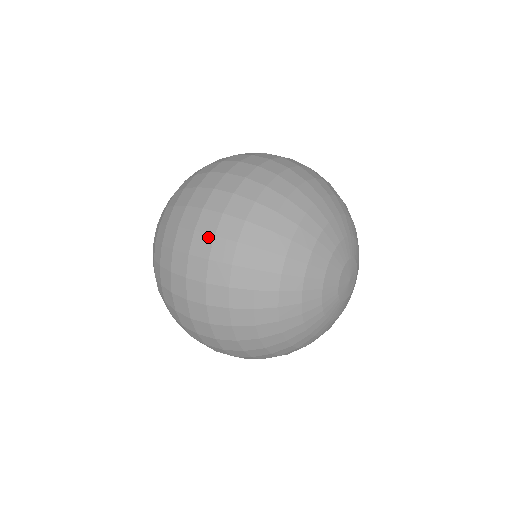
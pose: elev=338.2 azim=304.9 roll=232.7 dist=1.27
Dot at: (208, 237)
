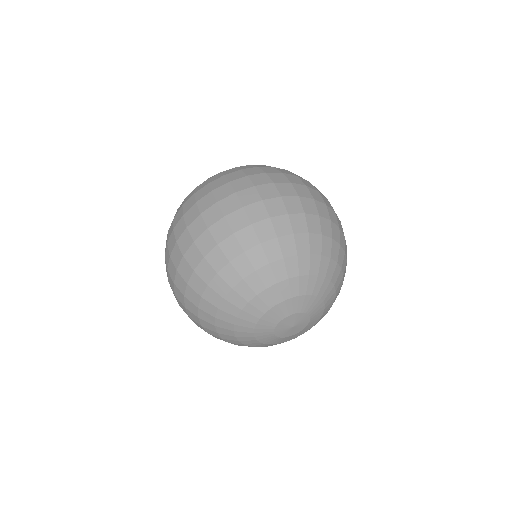
Dot at: (204, 226)
